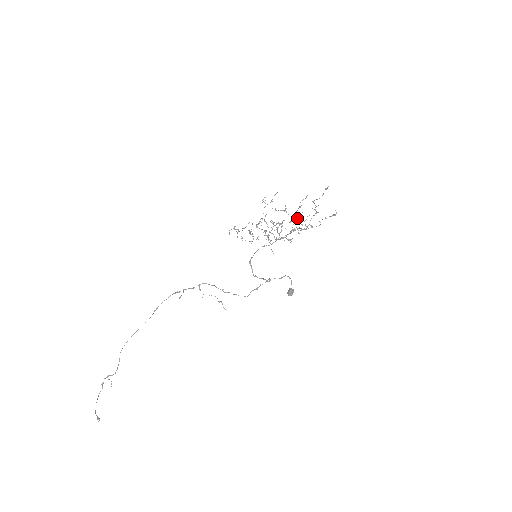
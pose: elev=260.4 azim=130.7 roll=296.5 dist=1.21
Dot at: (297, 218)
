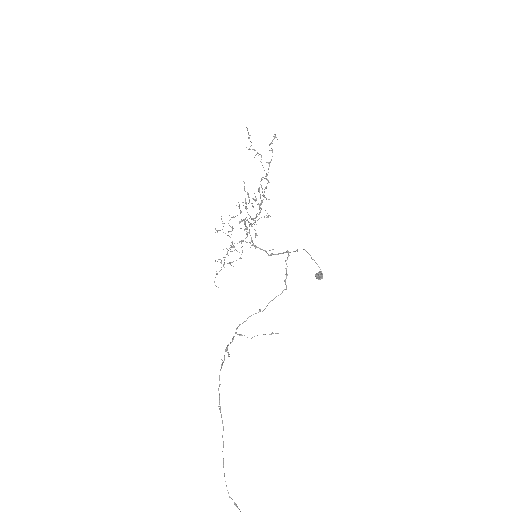
Dot at: occluded
